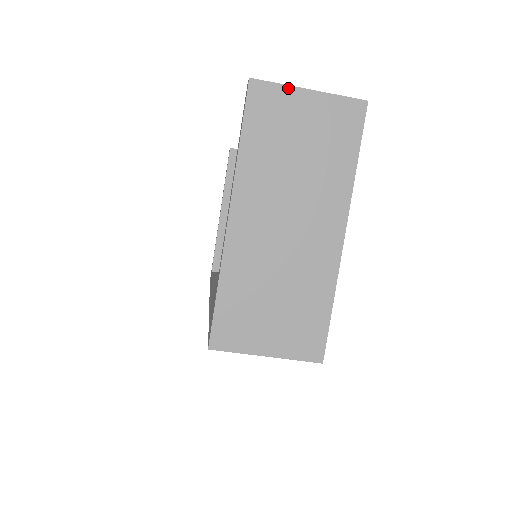
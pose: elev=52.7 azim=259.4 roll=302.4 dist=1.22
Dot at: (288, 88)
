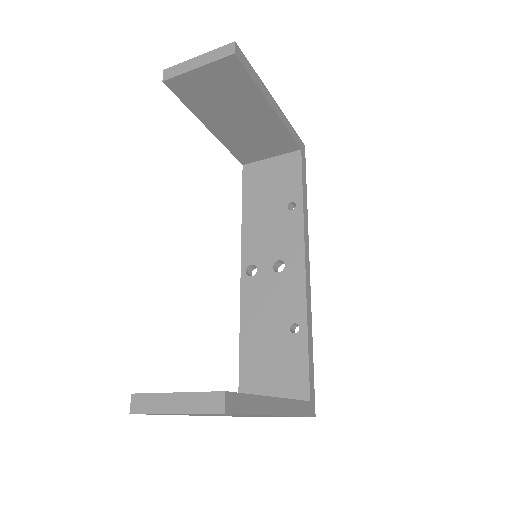
Dot at: occluded
